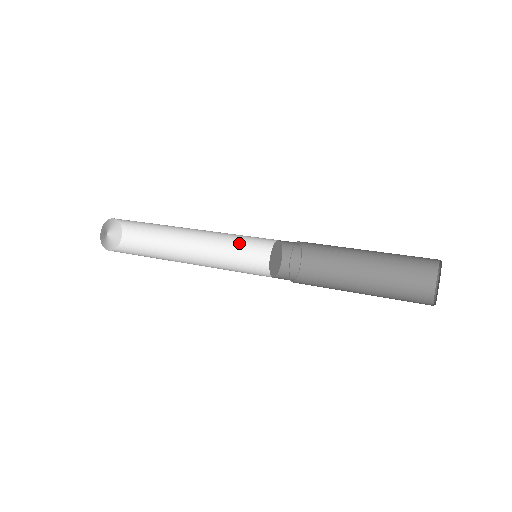
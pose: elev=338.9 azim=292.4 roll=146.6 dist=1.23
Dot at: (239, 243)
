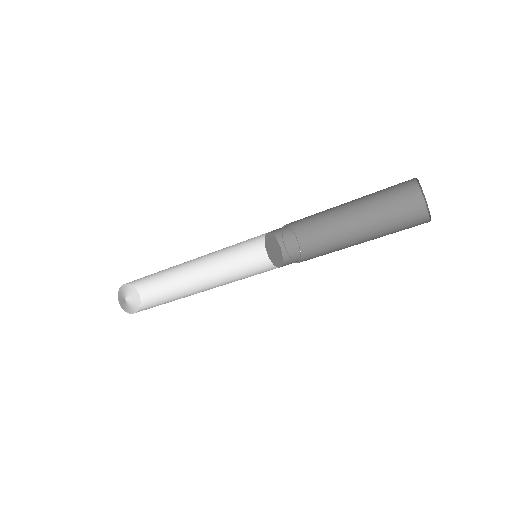
Dot at: (241, 257)
